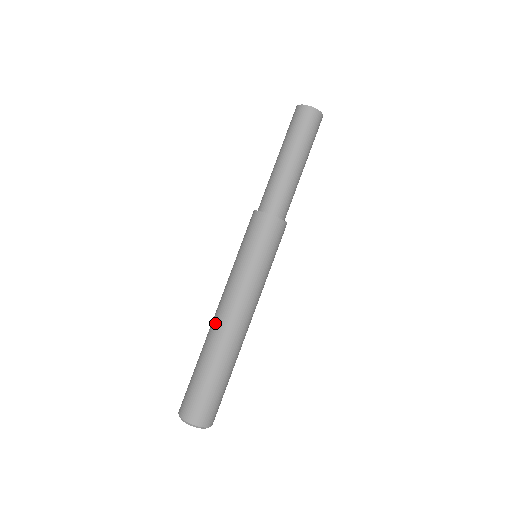
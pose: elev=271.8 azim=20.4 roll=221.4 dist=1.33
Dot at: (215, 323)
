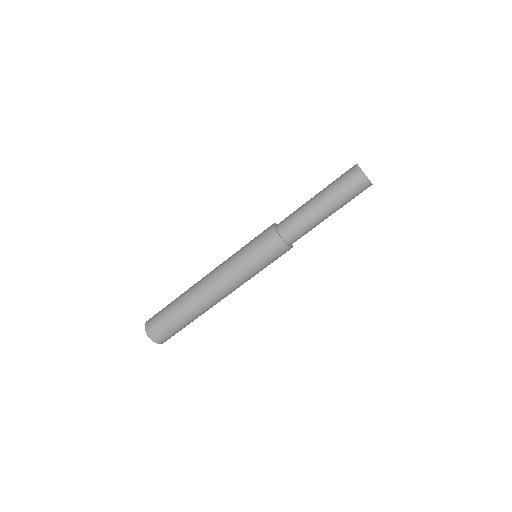
Dot at: (201, 289)
